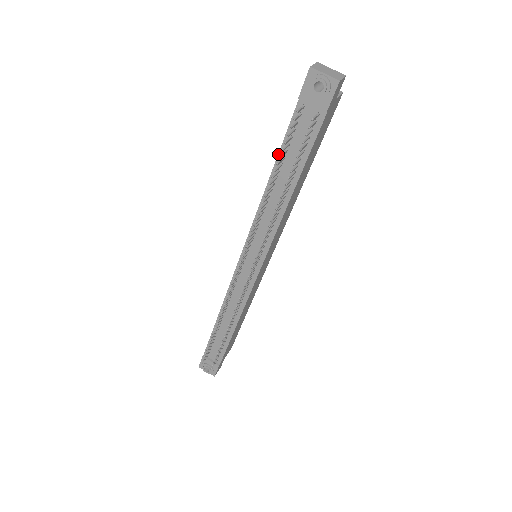
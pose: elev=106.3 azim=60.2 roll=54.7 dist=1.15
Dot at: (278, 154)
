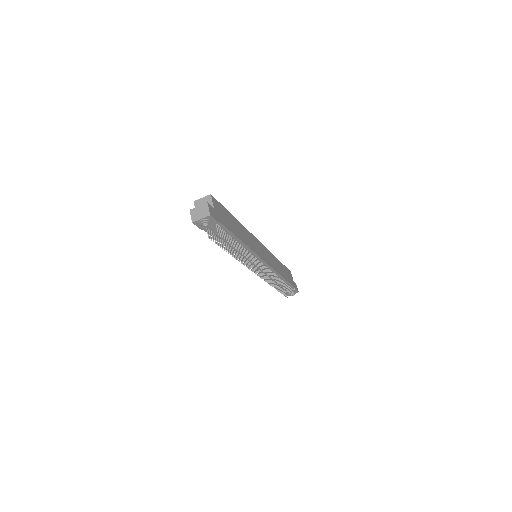
Dot at: occluded
